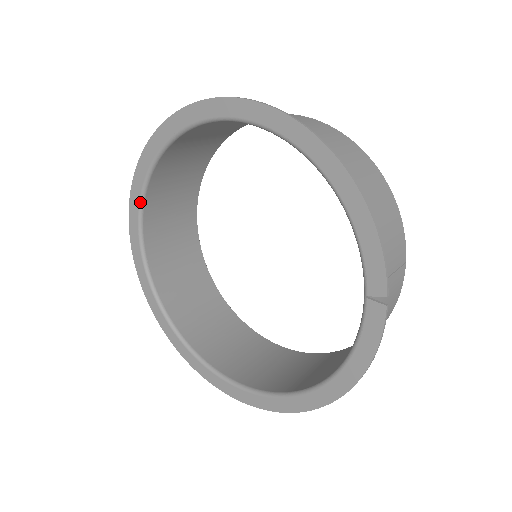
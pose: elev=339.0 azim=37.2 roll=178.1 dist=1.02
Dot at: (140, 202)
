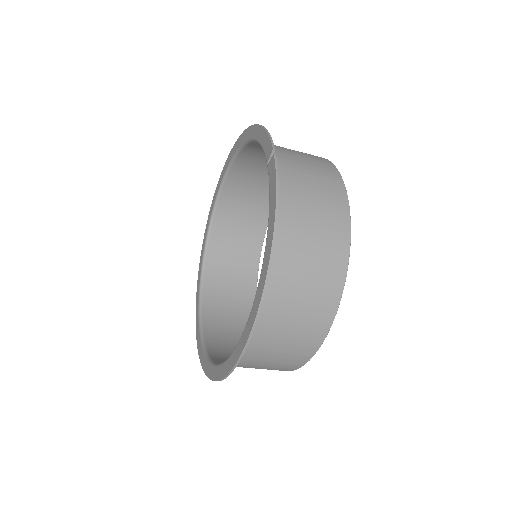
Dot at: (200, 278)
